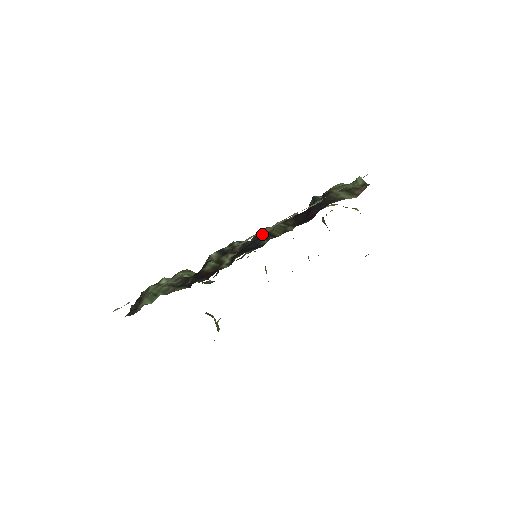
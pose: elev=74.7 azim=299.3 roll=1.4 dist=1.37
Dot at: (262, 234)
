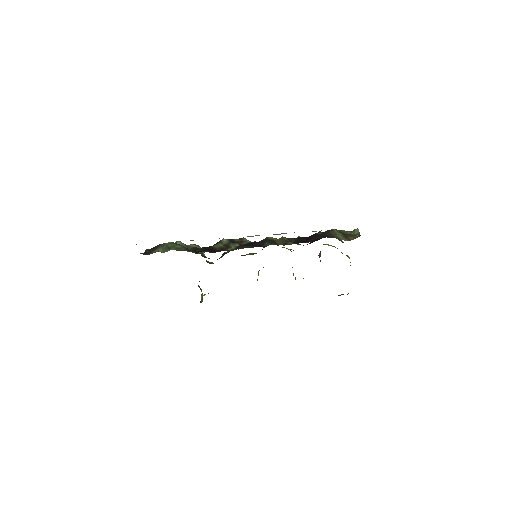
Dot at: (268, 239)
